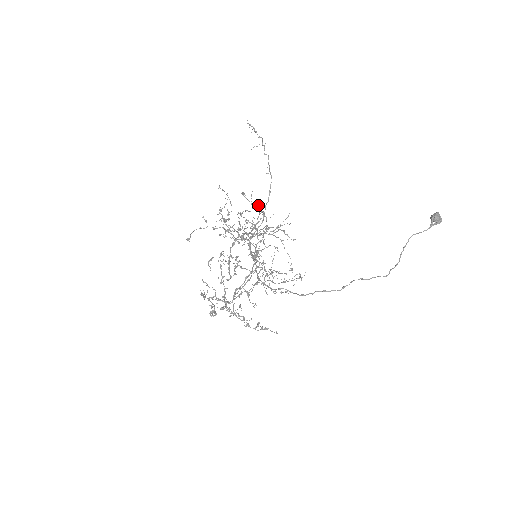
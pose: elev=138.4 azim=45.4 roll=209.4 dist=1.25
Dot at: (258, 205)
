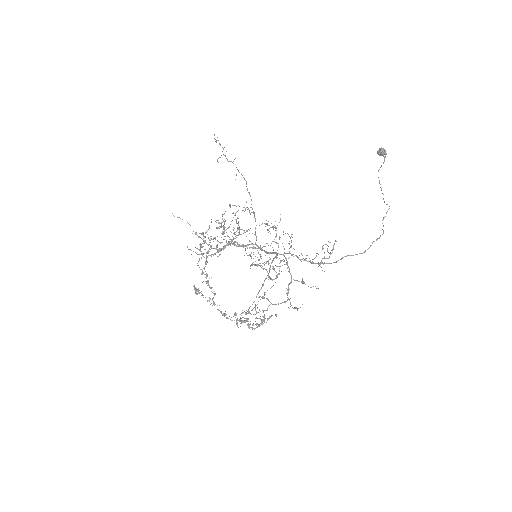
Dot at: (243, 210)
